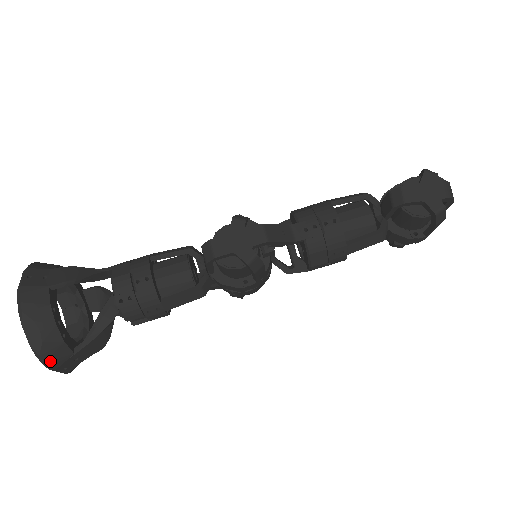
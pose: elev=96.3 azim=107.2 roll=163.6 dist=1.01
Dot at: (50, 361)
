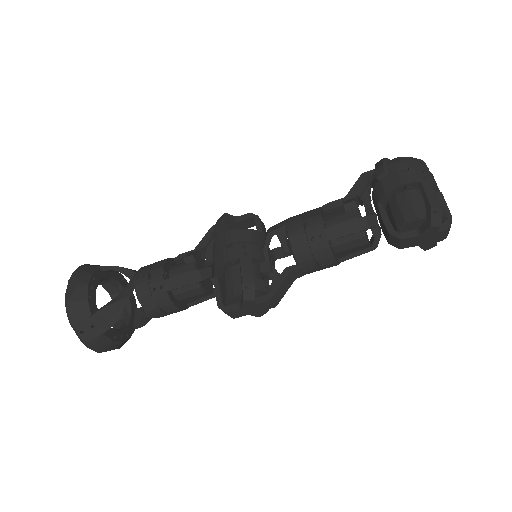
Dot at: occluded
